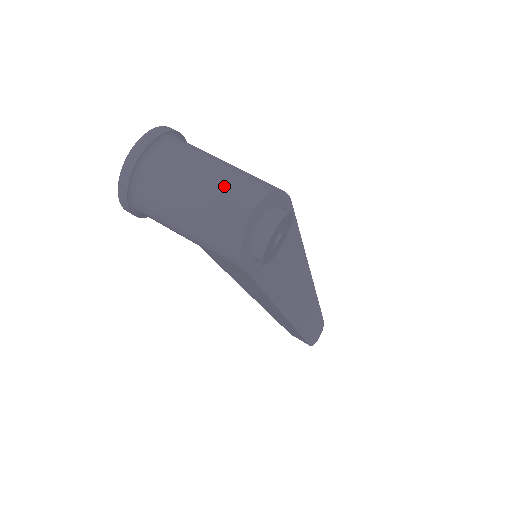
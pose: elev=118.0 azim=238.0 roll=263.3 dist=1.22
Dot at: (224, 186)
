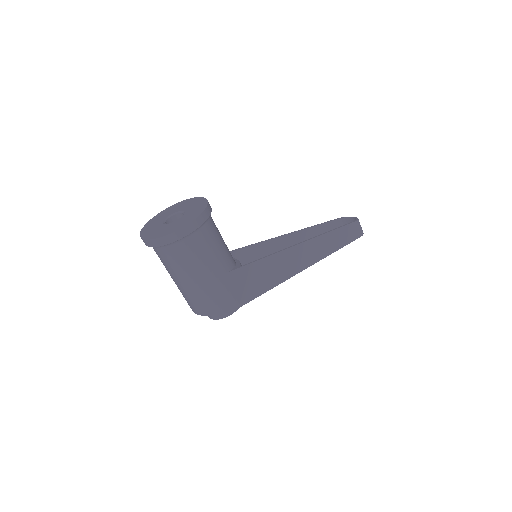
Dot at: (185, 295)
